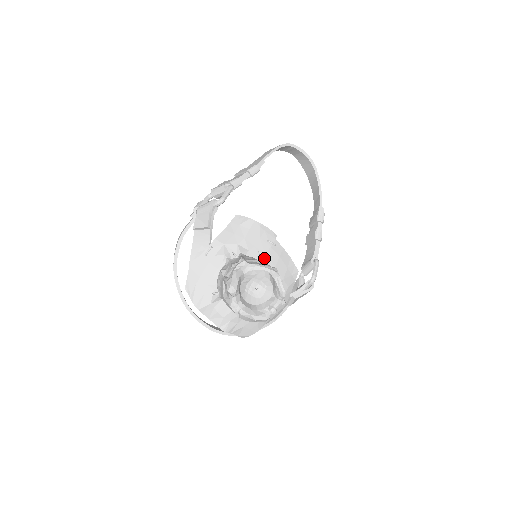
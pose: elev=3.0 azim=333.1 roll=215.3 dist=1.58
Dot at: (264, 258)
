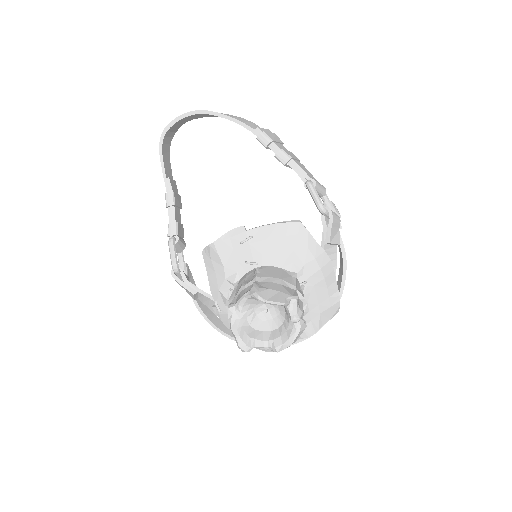
Dot at: (255, 260)
